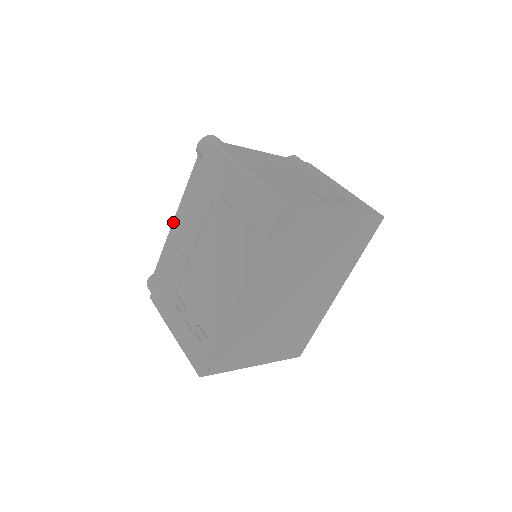
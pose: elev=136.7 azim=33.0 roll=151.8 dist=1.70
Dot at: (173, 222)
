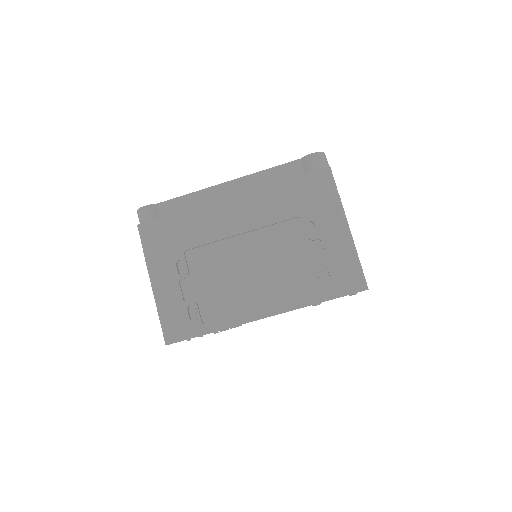
Dot at: (224, 183)
